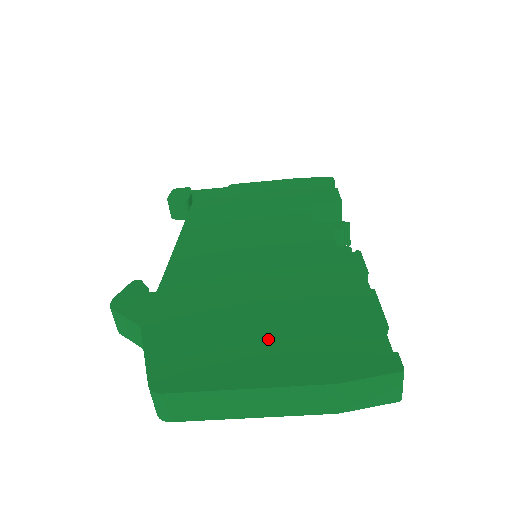
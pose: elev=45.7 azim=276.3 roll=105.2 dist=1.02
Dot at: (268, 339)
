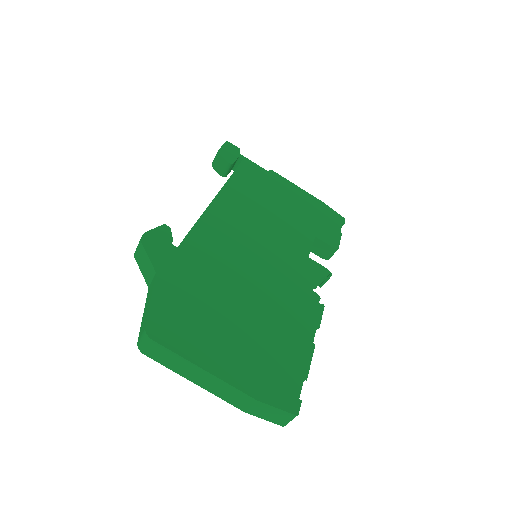
Dot at: (233, 340)
